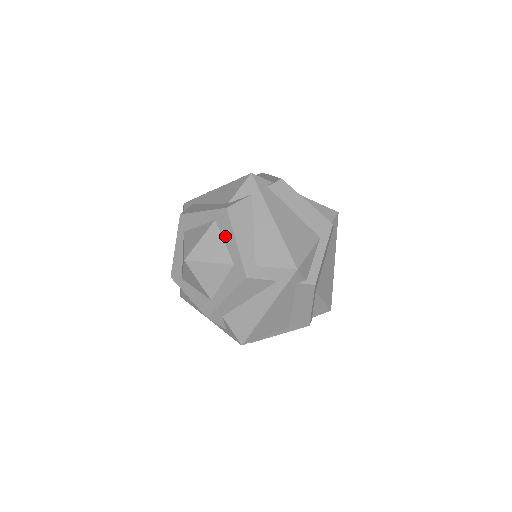
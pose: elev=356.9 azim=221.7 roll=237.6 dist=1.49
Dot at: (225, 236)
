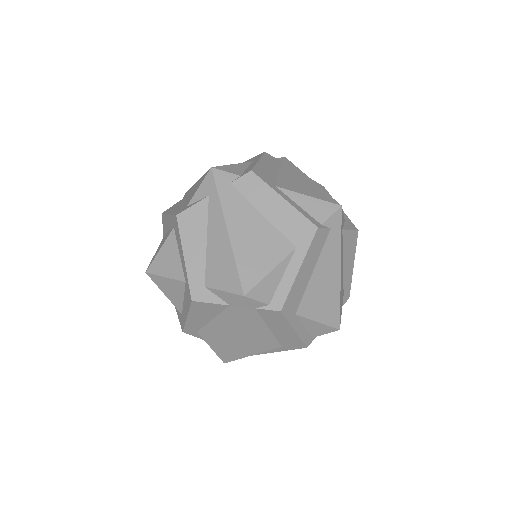
Dot at: (179, 248)
